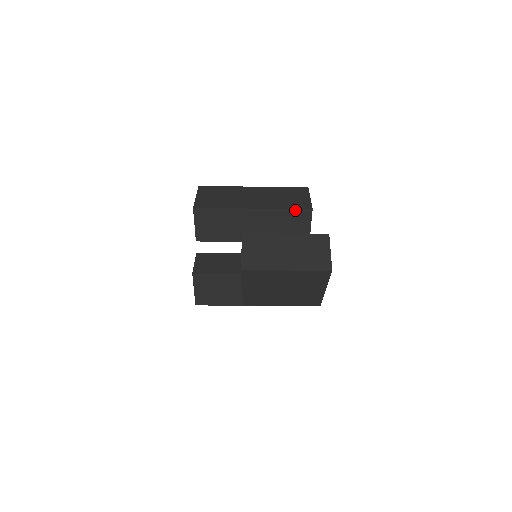
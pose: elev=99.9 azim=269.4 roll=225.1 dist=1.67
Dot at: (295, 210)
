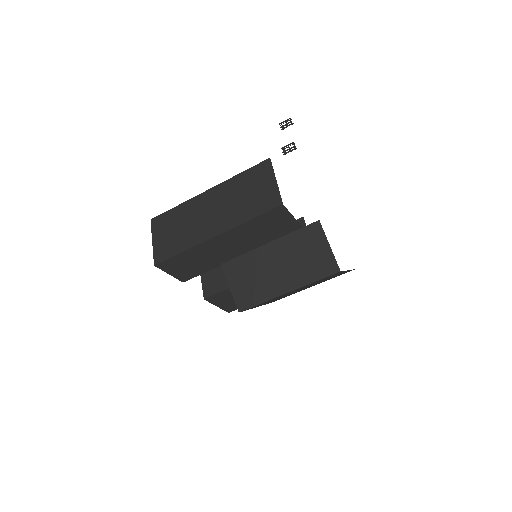
Dot at: (263, 215)
